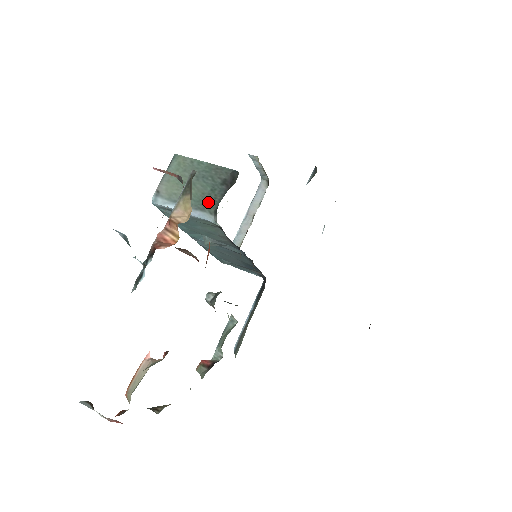
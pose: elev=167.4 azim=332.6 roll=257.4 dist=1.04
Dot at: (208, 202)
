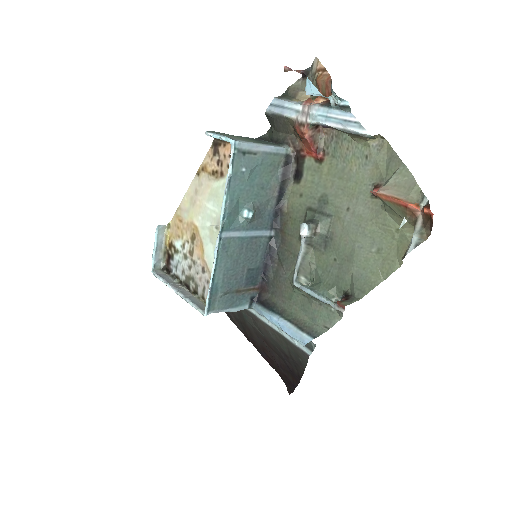
Dot at: (268, 143)
